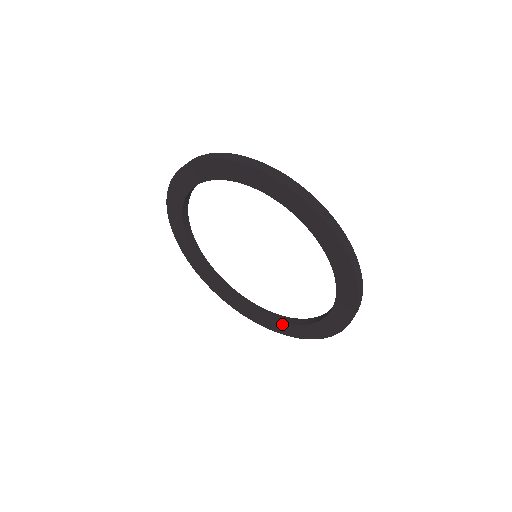
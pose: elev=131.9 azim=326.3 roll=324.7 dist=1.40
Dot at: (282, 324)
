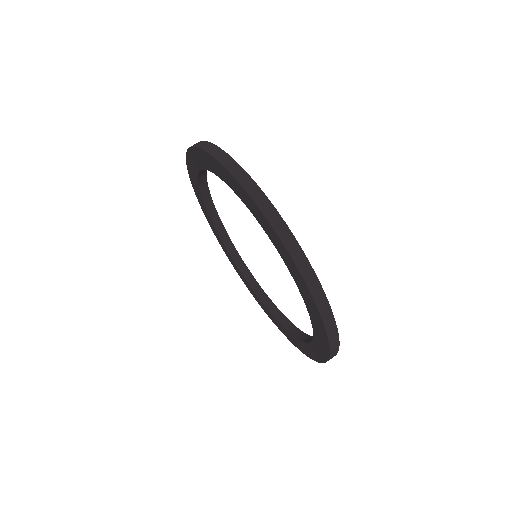
Dot at: (298, 340)
